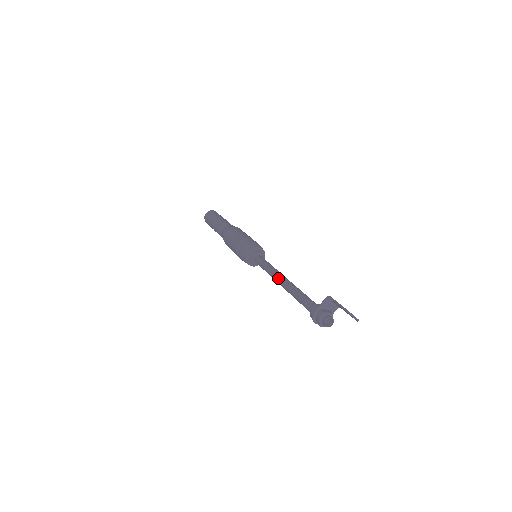
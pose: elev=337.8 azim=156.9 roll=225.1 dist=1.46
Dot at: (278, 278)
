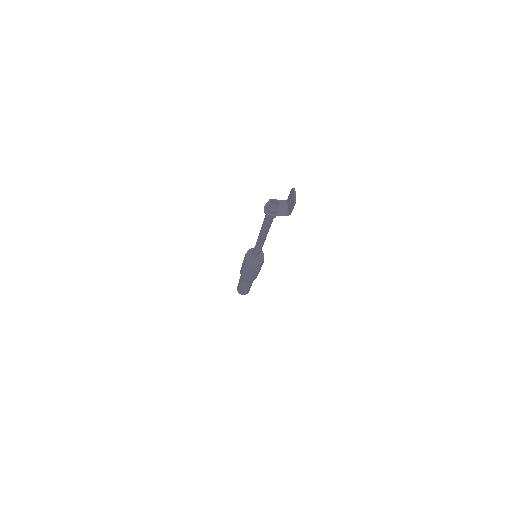
Dot at: occluded
